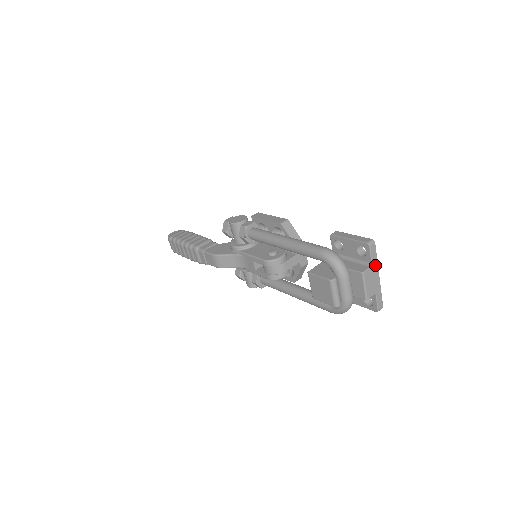
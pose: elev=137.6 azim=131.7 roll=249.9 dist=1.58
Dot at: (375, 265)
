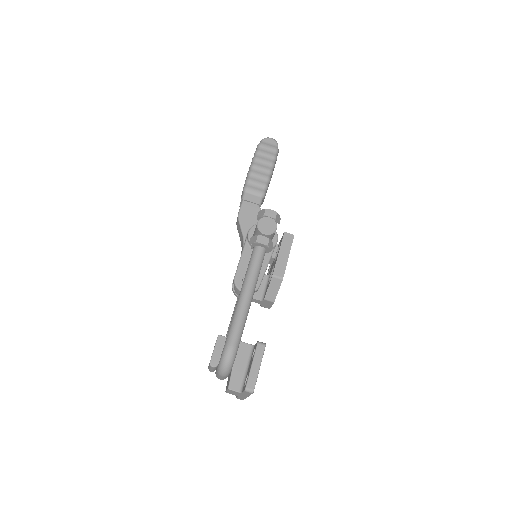
Dot at: (246, 394)
